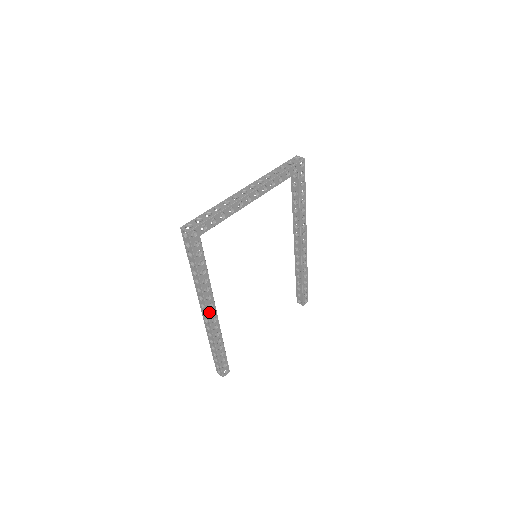
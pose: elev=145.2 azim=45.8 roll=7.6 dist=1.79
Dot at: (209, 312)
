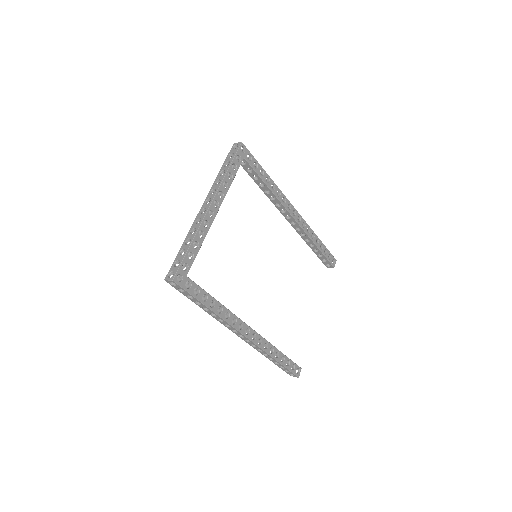
Dot at: (244, 333)
